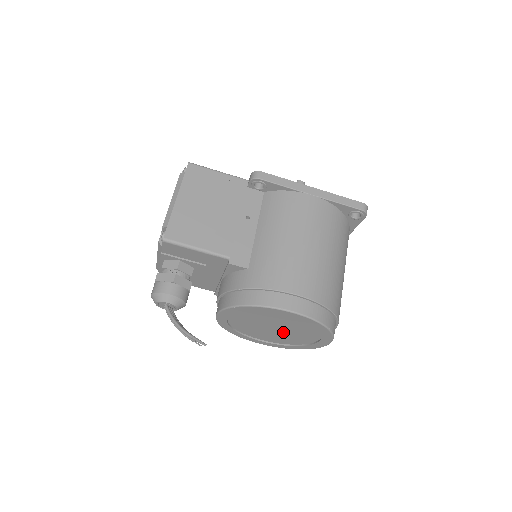
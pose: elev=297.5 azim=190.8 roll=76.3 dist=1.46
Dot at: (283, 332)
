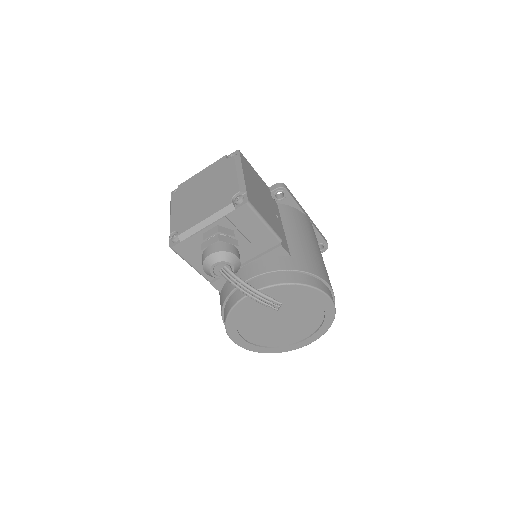
Dot at: (282, 327)
